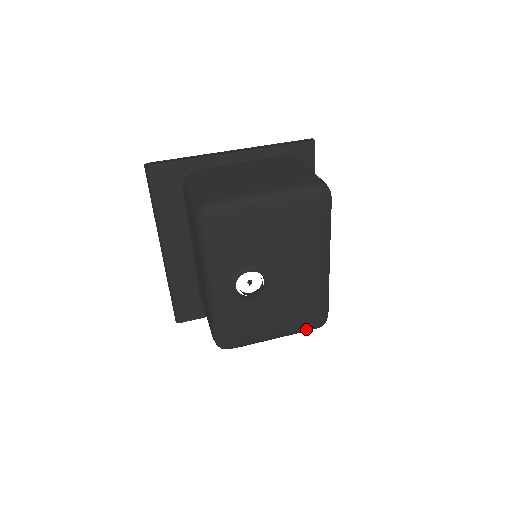
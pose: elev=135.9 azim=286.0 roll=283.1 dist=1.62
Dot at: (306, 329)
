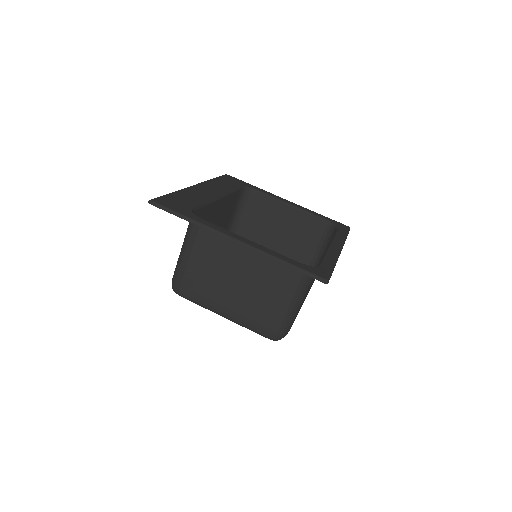
Dot at: occluded
